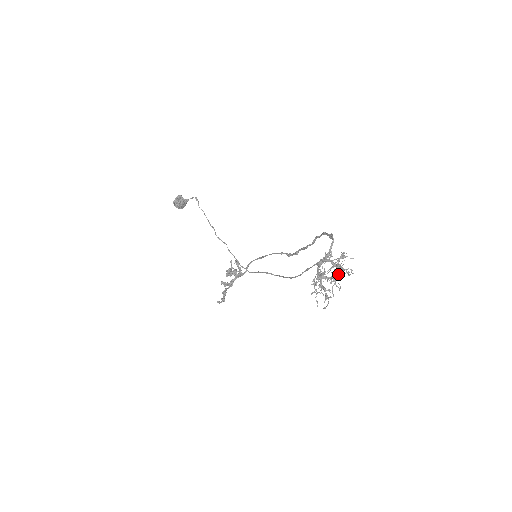
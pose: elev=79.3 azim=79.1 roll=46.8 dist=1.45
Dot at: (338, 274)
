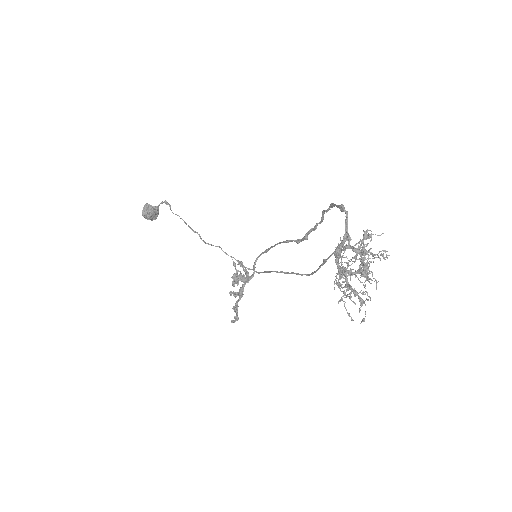
Dot at: (367, 264)
